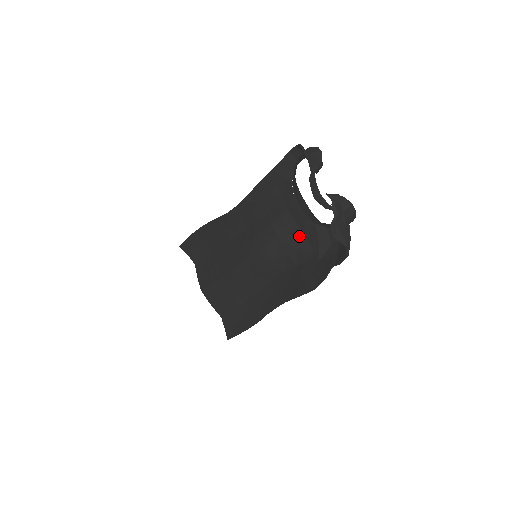
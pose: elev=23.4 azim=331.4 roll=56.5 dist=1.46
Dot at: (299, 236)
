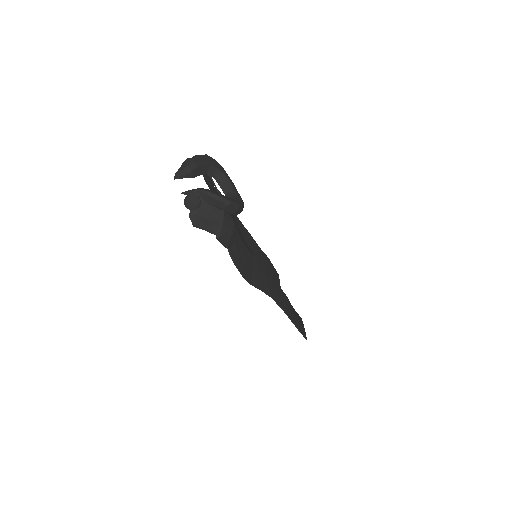
Dot at: occluded
